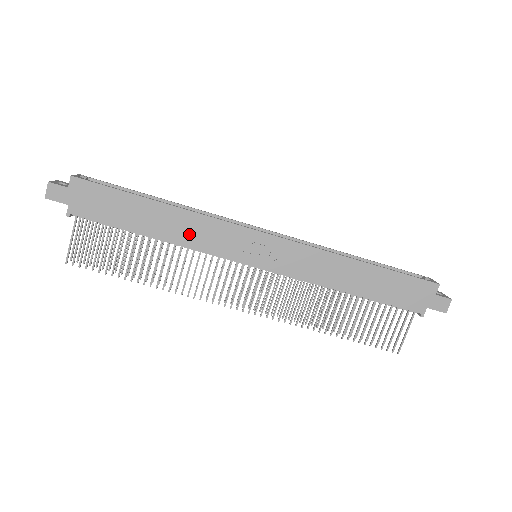
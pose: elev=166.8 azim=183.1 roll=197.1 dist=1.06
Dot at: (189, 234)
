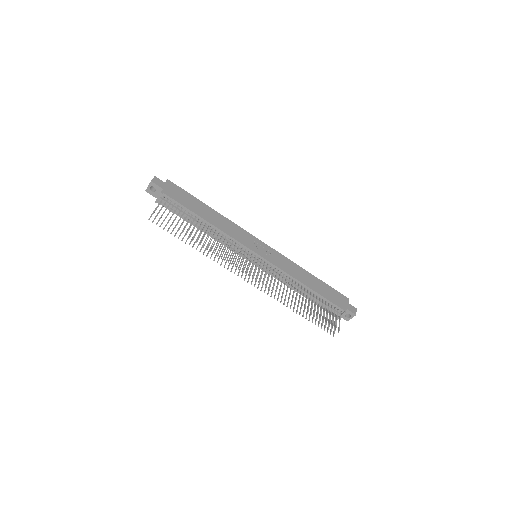
Dot at: (225, 227)
